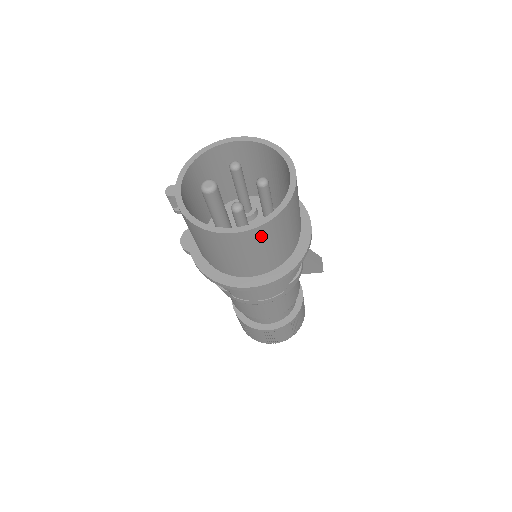
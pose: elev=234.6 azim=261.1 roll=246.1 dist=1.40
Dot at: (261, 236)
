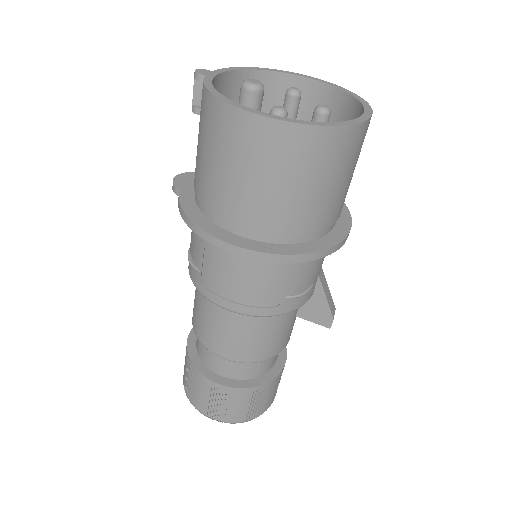
Dot at: (296, 149)
